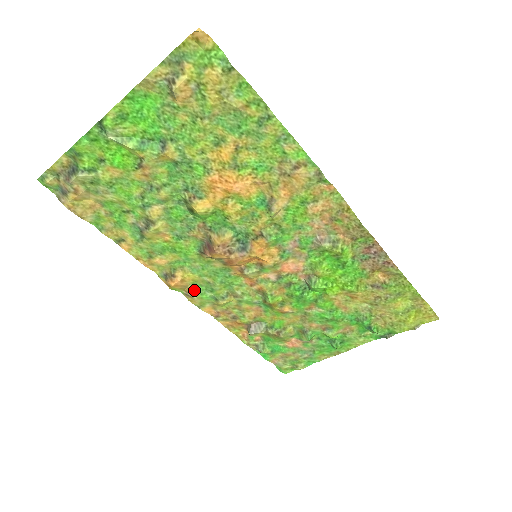
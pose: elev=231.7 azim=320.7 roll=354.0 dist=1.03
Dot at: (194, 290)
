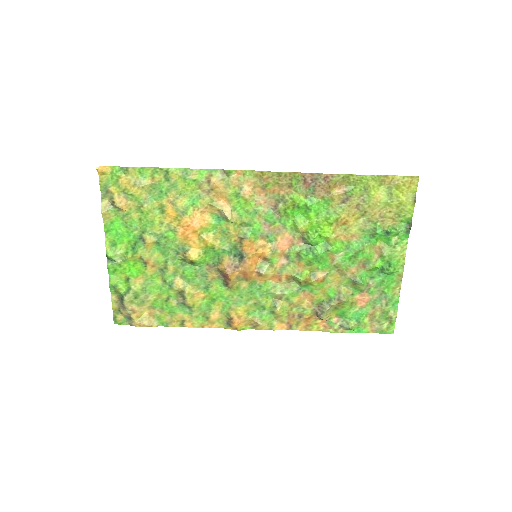
Dot at: (254, 318)
